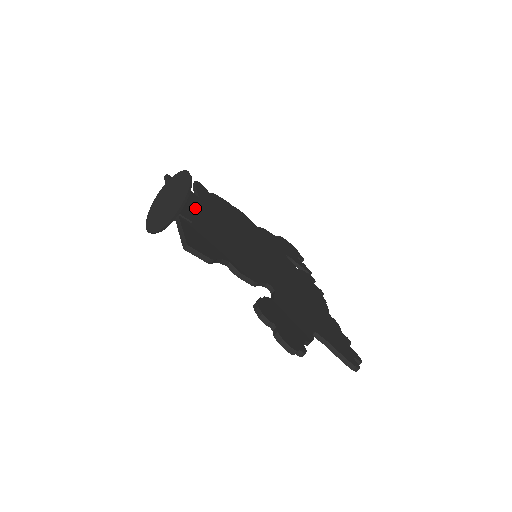
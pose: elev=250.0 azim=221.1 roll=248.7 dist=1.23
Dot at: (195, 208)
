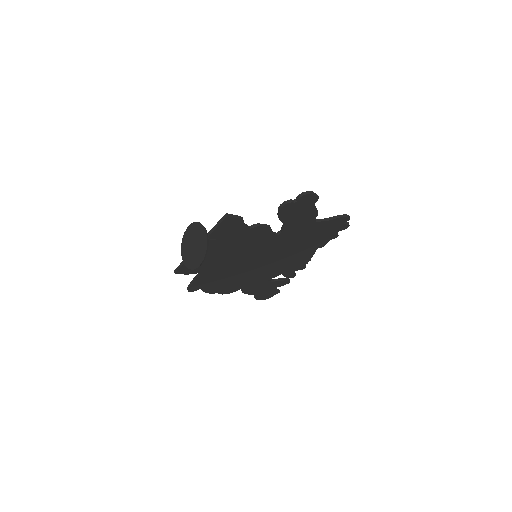
Dot at: occluded
